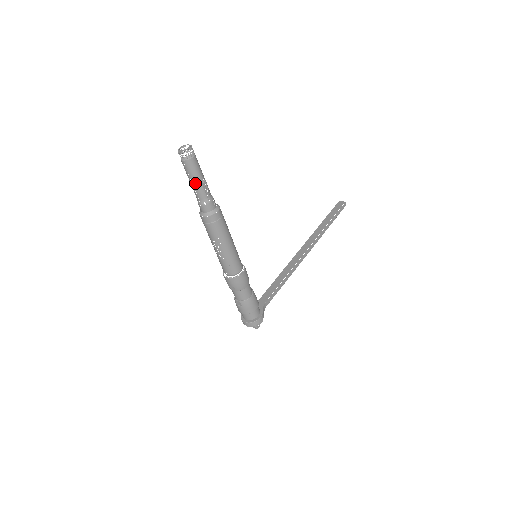
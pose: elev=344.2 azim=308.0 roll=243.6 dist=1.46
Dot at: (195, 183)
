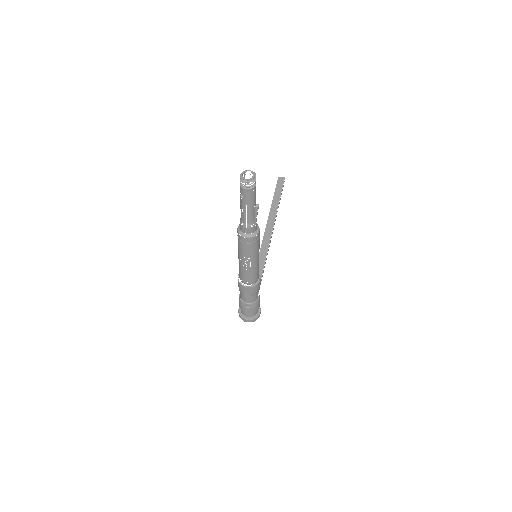
Dot at: (250, 208)
